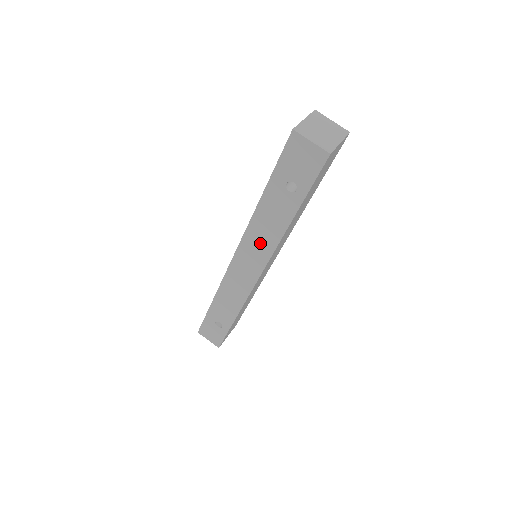
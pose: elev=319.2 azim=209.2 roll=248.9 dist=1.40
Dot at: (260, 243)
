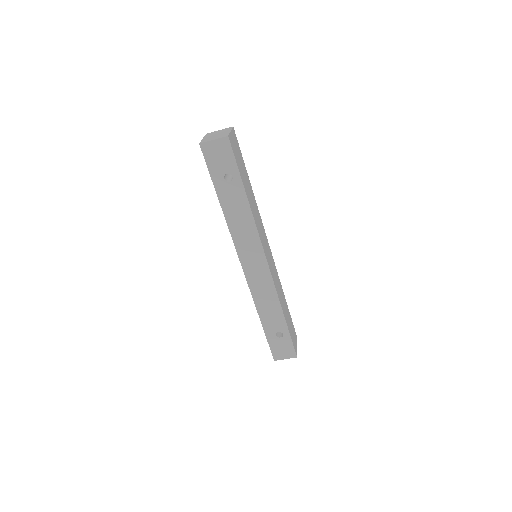
Dot at: (246, 236)
